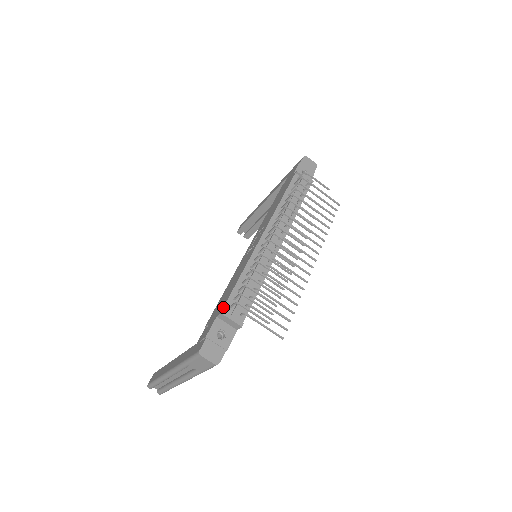
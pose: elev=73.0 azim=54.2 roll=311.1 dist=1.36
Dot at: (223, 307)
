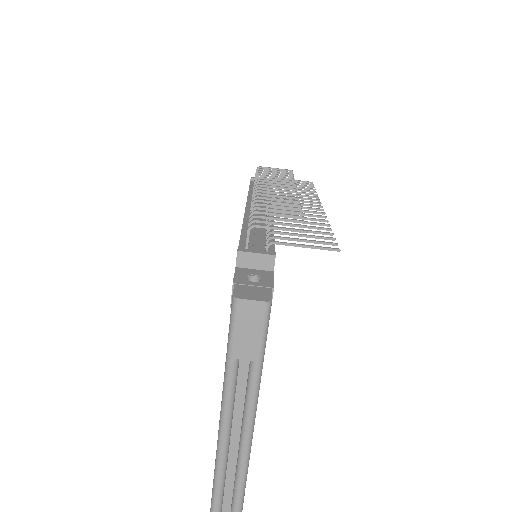
Dot at: occluded
